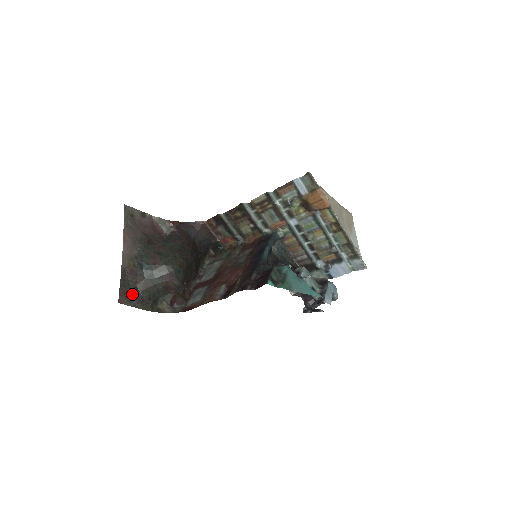
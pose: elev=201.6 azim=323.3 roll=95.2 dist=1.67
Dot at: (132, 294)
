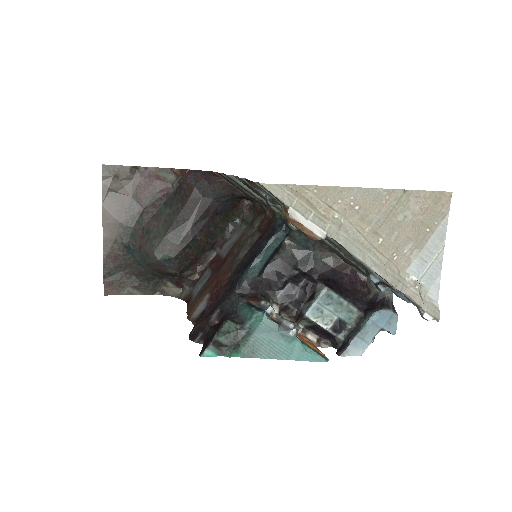
Dot at: (124, 280)
